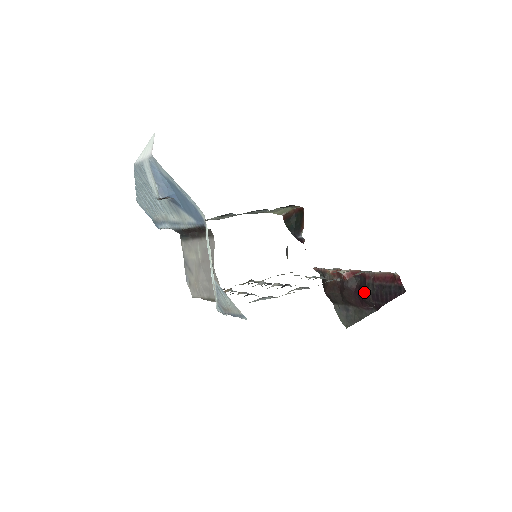
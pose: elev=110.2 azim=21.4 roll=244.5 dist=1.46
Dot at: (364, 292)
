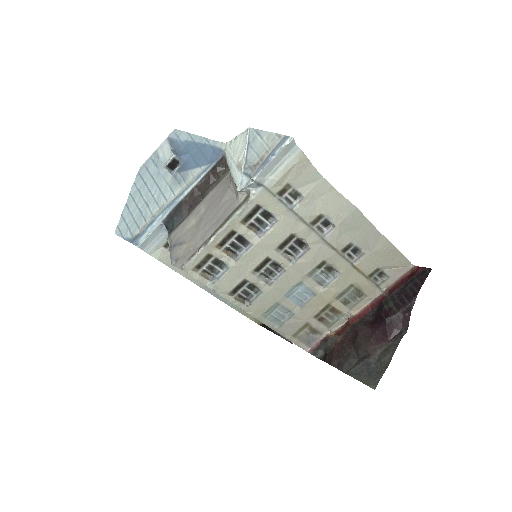
Dot at: (384, 311)
